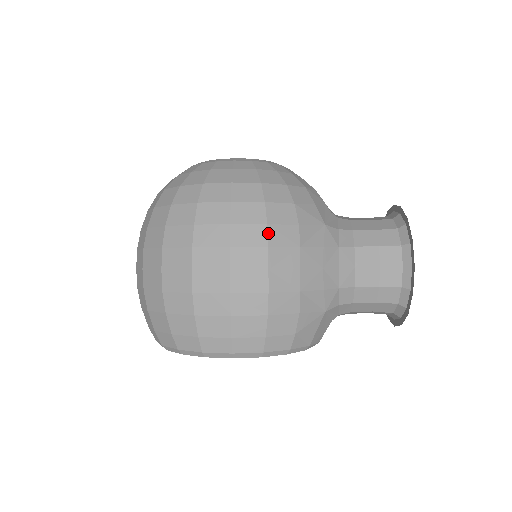
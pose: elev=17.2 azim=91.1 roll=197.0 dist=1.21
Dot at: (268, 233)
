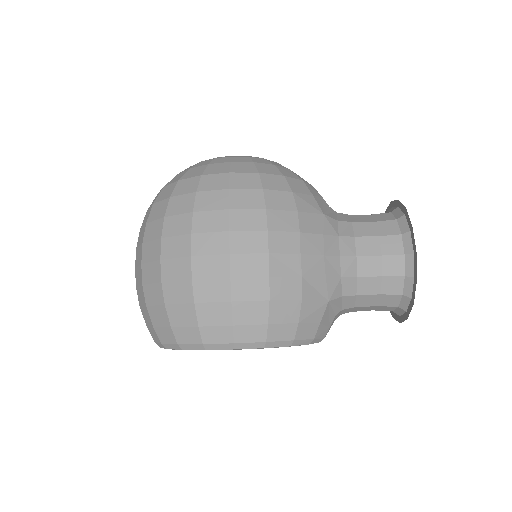
Dot at: (267, 217)
